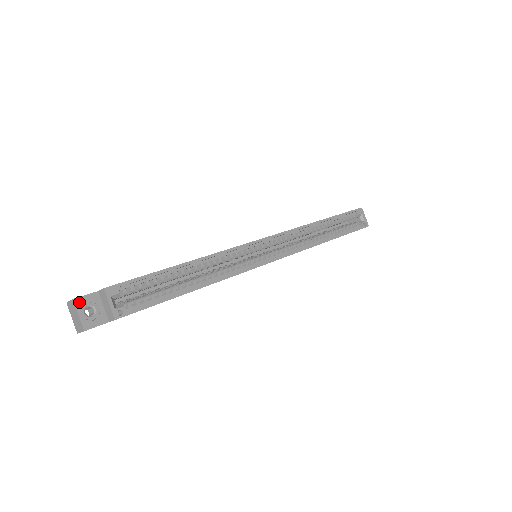
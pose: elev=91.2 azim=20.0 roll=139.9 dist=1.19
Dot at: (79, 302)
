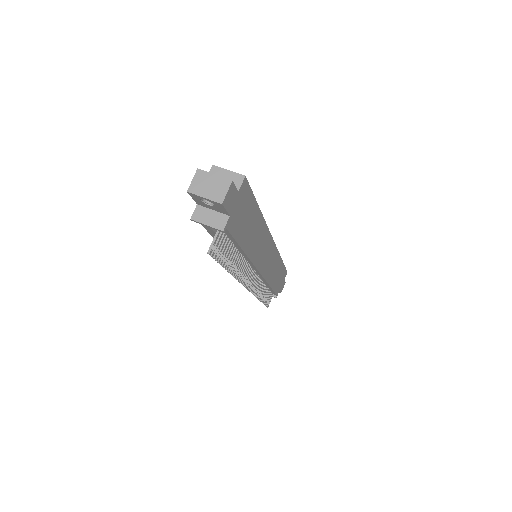
Dot at: (204, 172)
